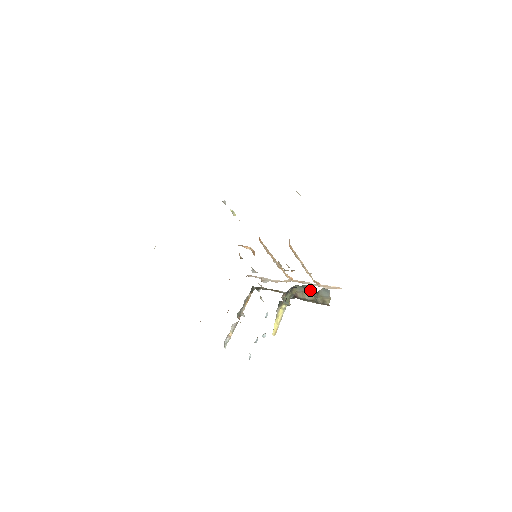
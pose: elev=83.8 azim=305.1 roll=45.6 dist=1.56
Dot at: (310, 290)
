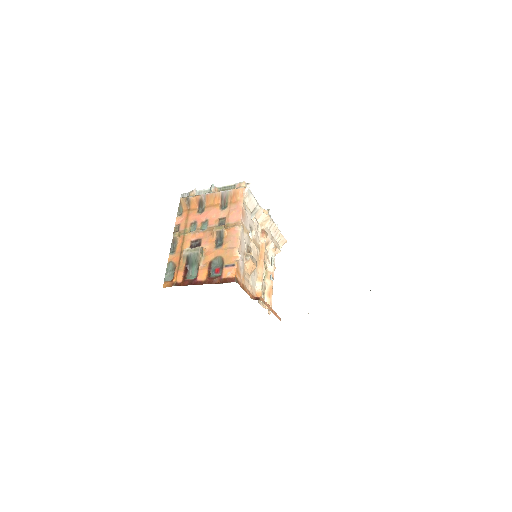
Dot at: occluded
